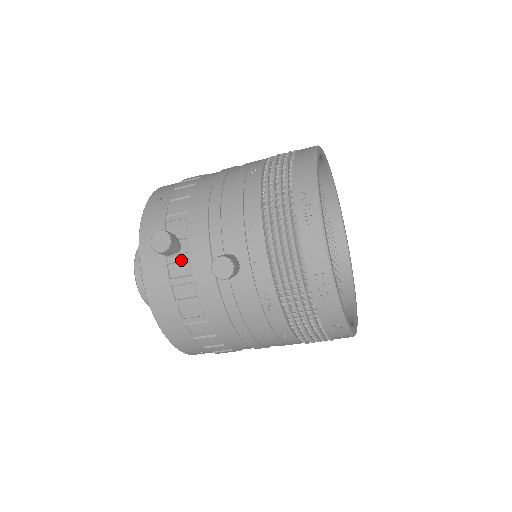
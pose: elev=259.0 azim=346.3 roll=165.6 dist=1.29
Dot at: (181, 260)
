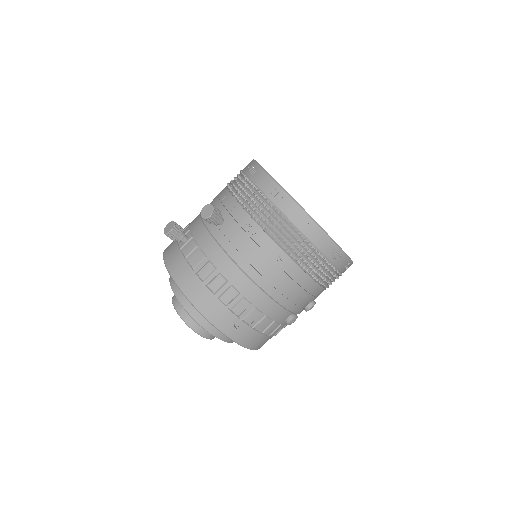
Dot at: (189, 244)
